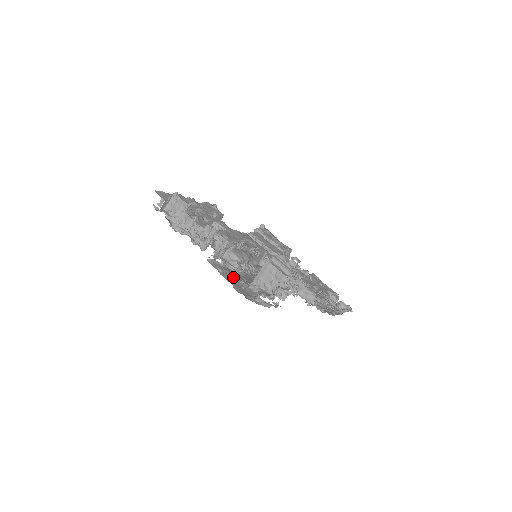
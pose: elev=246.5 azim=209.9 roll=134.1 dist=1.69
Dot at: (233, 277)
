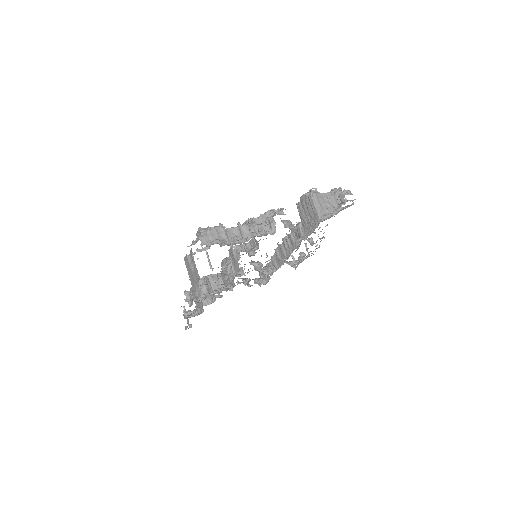
Dot at: occluded
